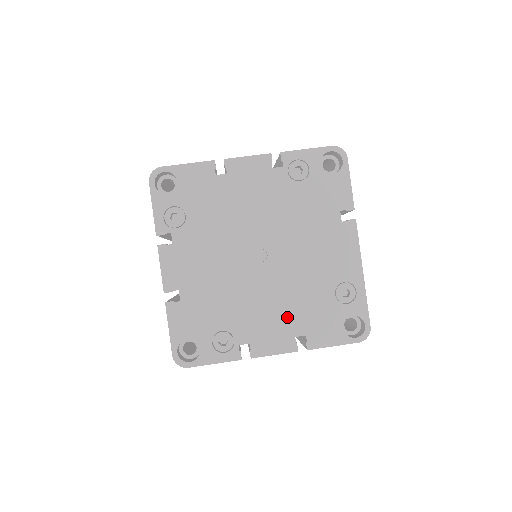
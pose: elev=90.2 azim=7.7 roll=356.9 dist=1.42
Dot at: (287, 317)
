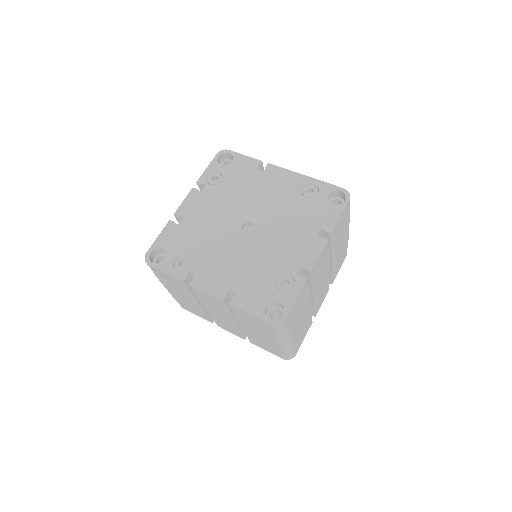
Dot at: (299, 233)
